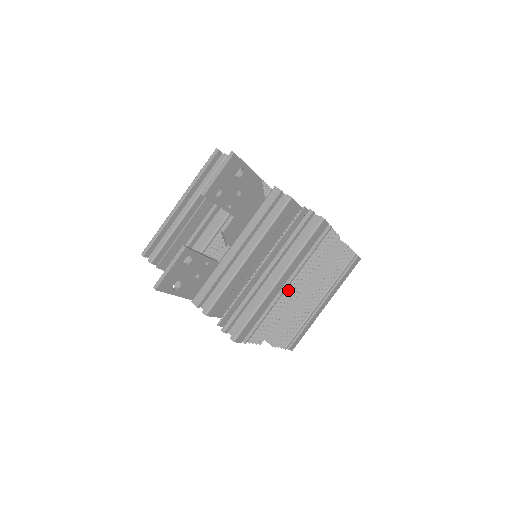
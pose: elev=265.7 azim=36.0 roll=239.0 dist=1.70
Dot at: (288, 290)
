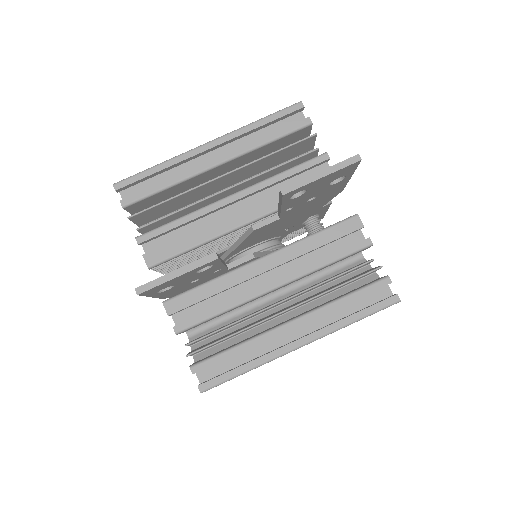
Dot at: occluded
